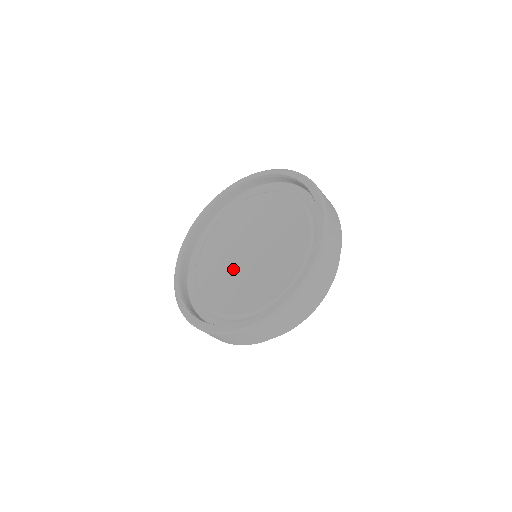
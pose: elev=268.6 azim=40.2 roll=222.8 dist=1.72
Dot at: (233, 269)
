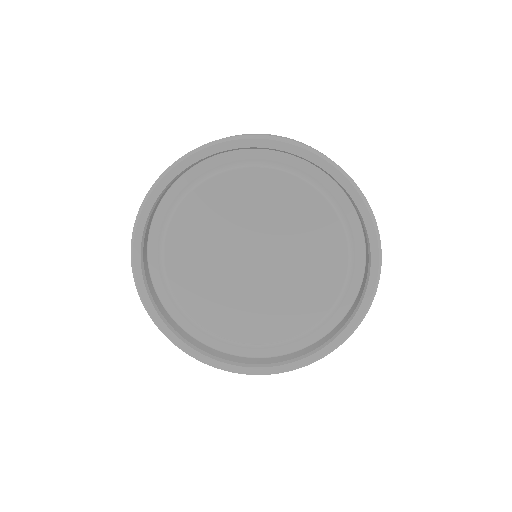
Dot at: (228, 277)
